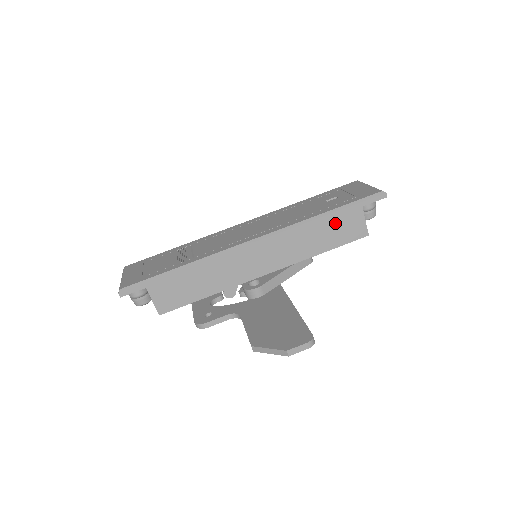
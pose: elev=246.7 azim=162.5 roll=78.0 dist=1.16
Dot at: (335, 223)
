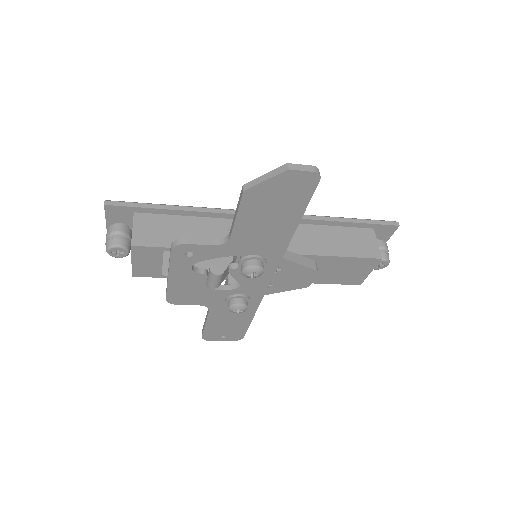
Dot at: (346, 234)
